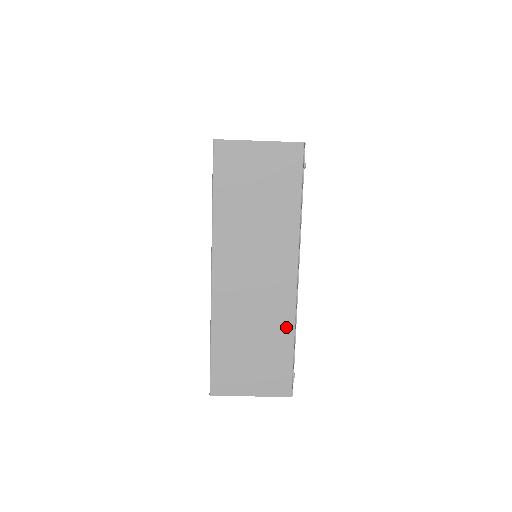
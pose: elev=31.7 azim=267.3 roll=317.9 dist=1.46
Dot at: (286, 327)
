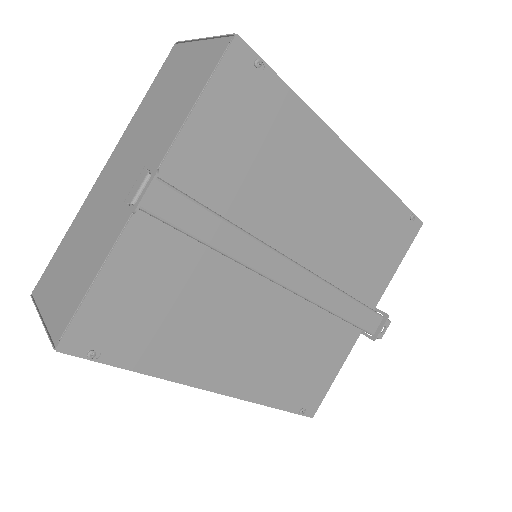
Dot at: occluded
